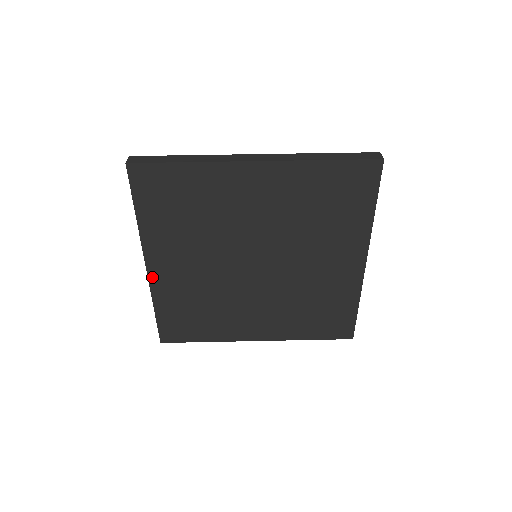
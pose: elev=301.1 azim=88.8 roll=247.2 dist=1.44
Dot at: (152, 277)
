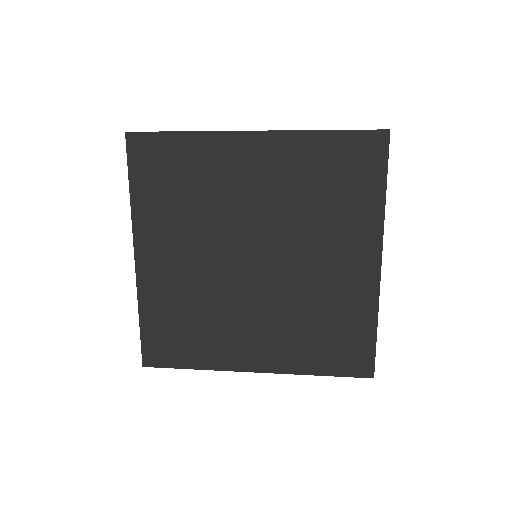
Dot at: (140, 272)
